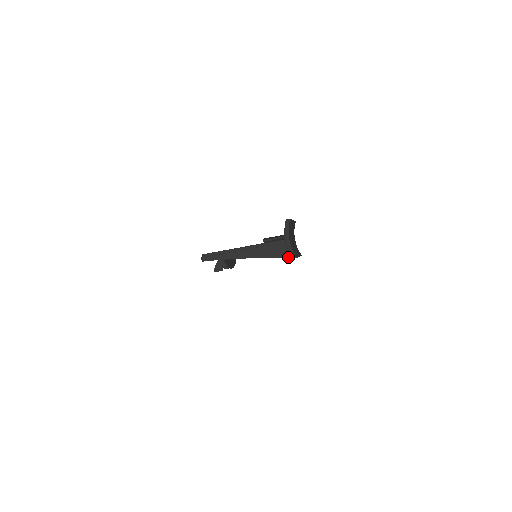
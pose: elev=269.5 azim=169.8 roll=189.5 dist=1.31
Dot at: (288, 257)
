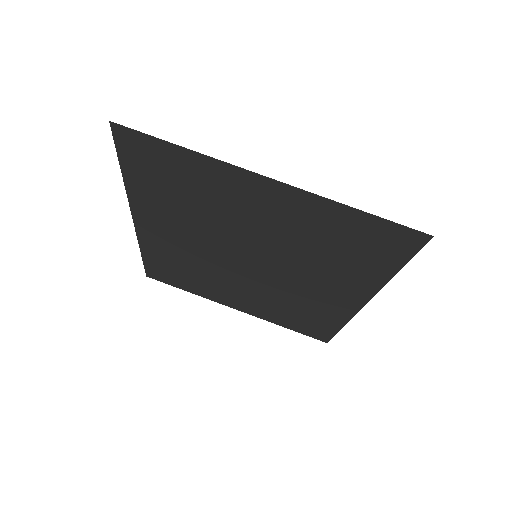
Dot at: (298, 258)
